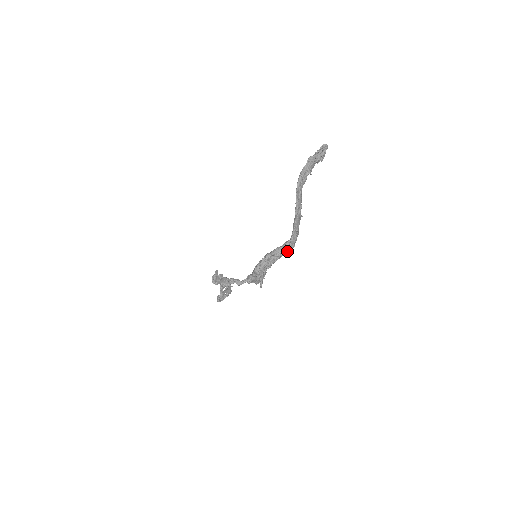
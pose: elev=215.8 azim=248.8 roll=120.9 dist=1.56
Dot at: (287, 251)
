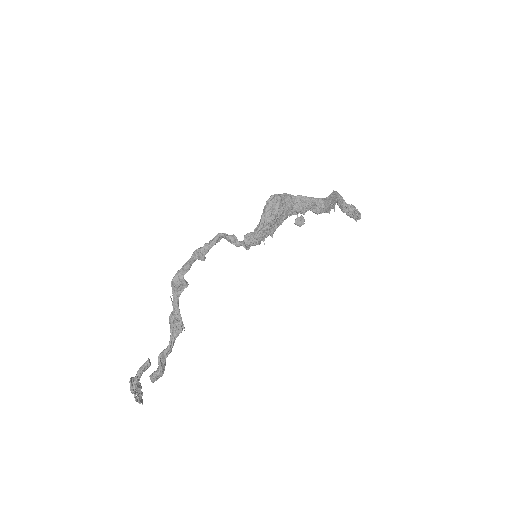
Dot at: (316, 203)
